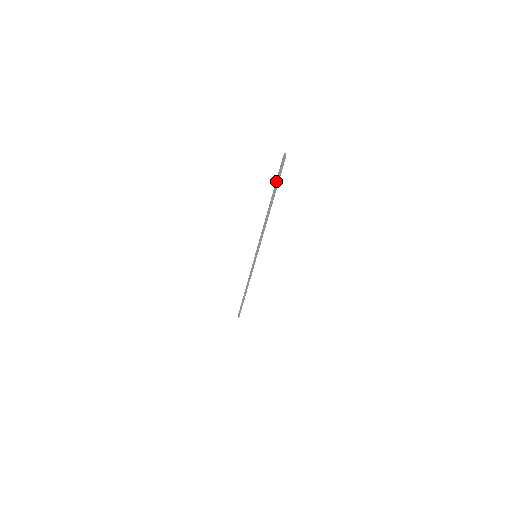
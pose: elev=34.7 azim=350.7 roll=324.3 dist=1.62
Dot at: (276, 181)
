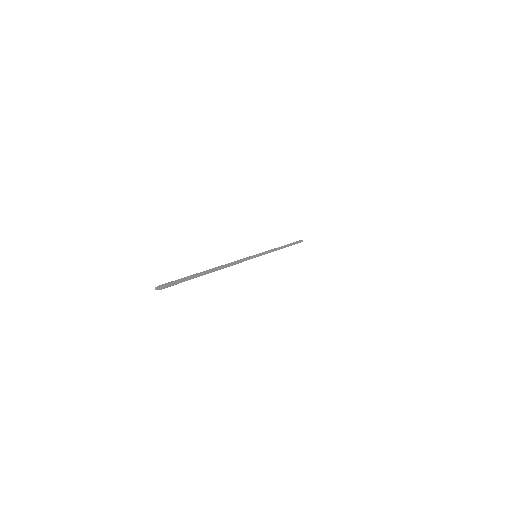
Dot at: (184, 278)
